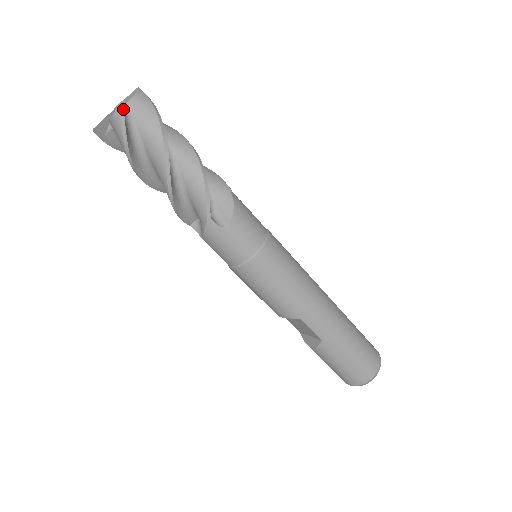
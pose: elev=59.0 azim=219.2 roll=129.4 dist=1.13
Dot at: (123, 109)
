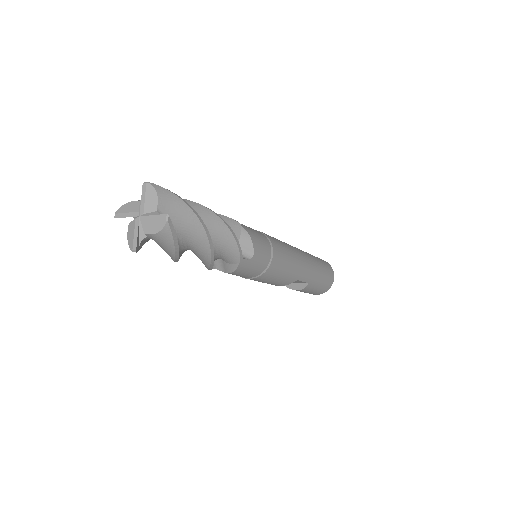
Dot at: (171, 222)
